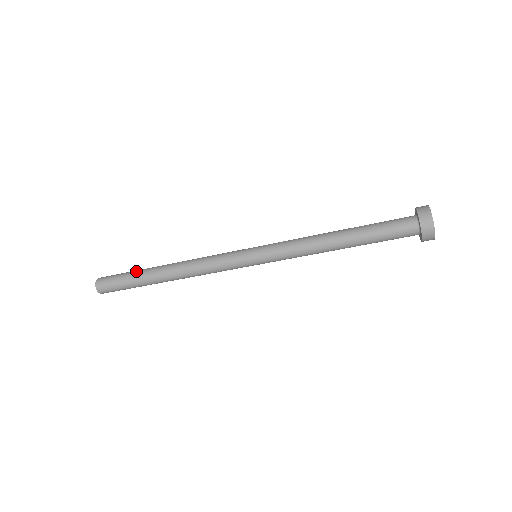
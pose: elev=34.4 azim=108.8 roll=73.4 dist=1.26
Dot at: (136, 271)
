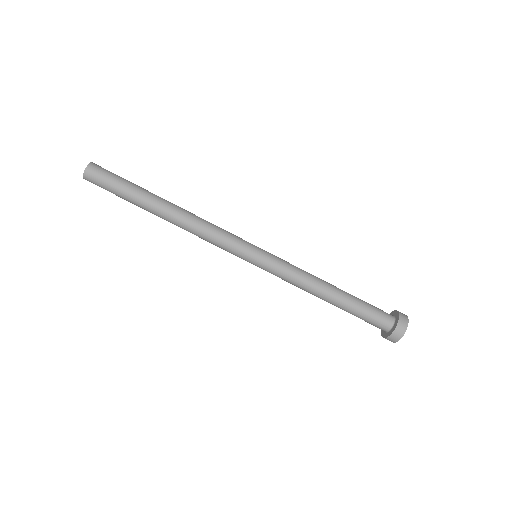
Dot at: (138, 187)
